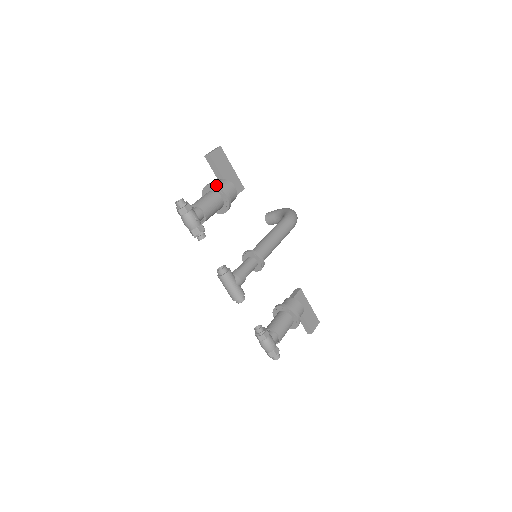
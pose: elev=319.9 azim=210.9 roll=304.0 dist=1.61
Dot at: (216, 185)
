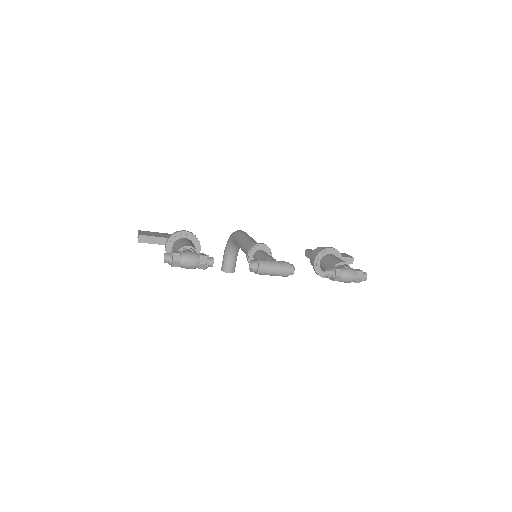
Dot at: (171, 236)
